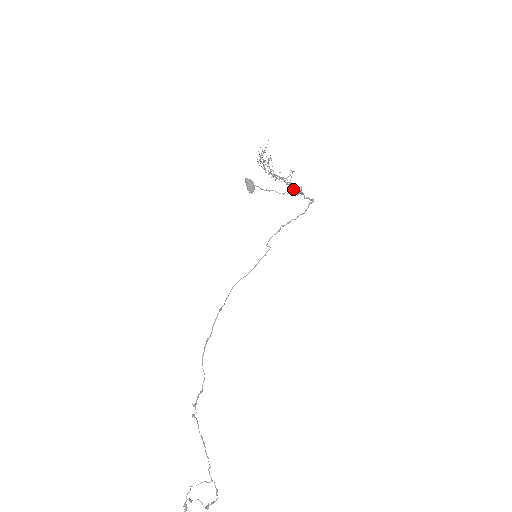
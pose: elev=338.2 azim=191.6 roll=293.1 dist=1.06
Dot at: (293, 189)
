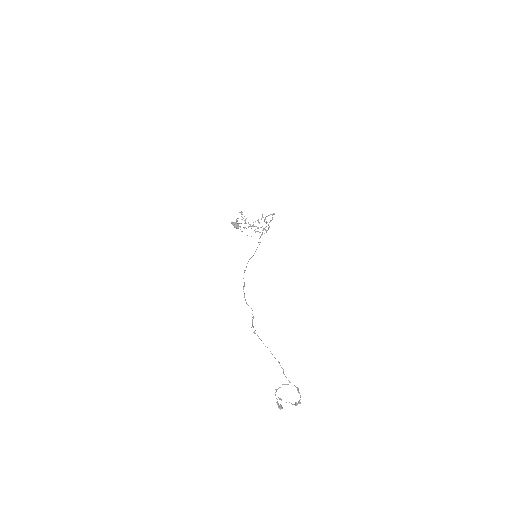
Dot at: (263, 228)
